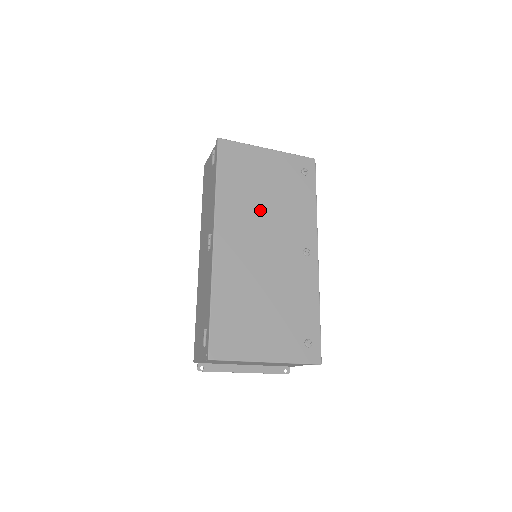
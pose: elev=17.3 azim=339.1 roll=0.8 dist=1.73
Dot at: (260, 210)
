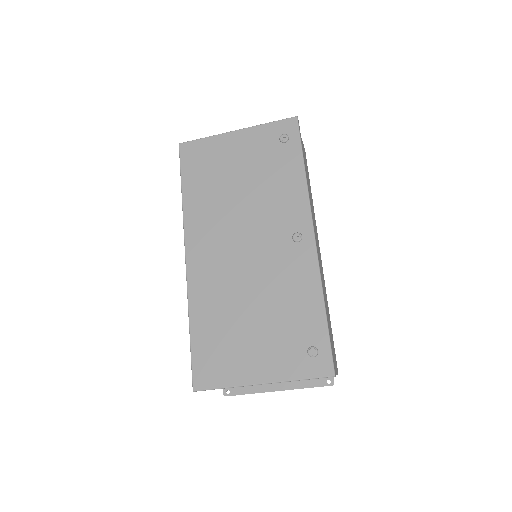
Dot at: (233, 206)
